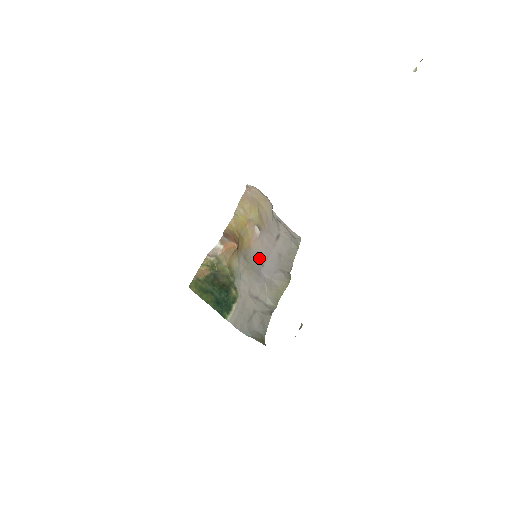
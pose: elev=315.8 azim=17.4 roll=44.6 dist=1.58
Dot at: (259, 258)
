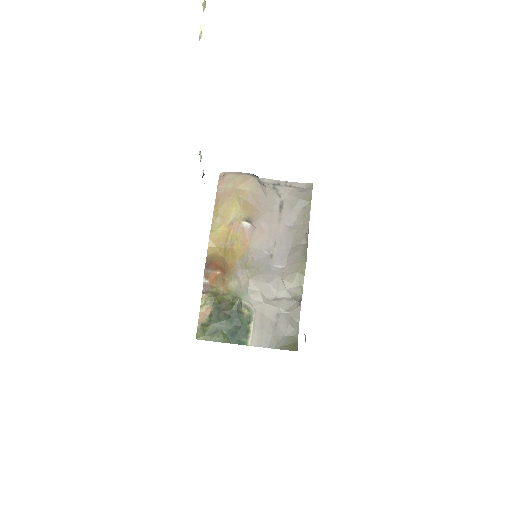
Dot at: (264, 251)
